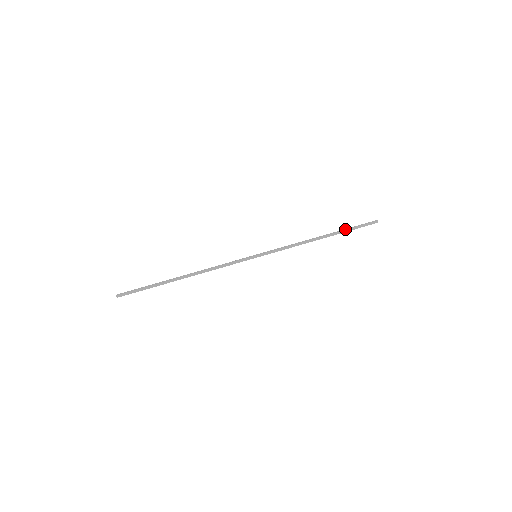
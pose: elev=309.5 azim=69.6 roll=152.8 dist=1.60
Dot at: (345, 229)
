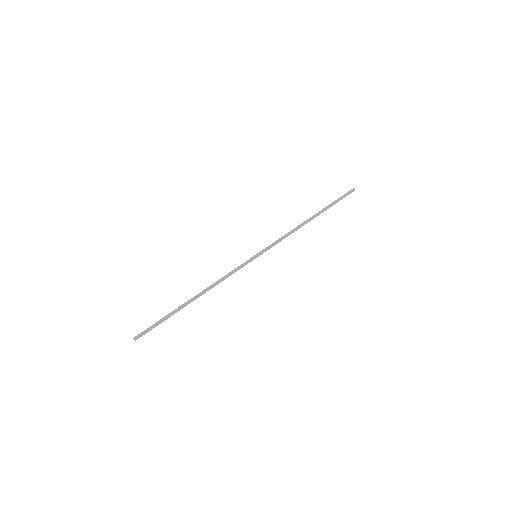
Dot at: (329, 205)
